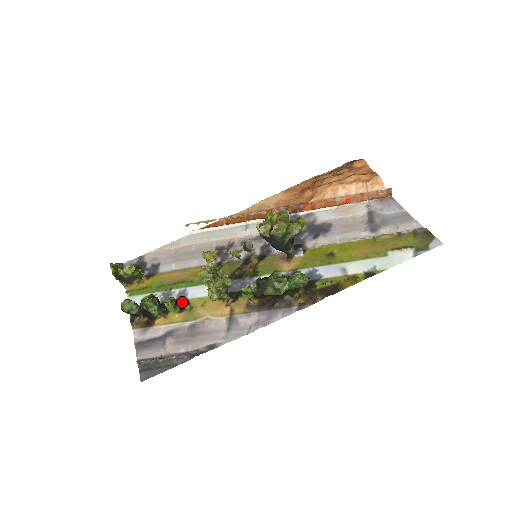
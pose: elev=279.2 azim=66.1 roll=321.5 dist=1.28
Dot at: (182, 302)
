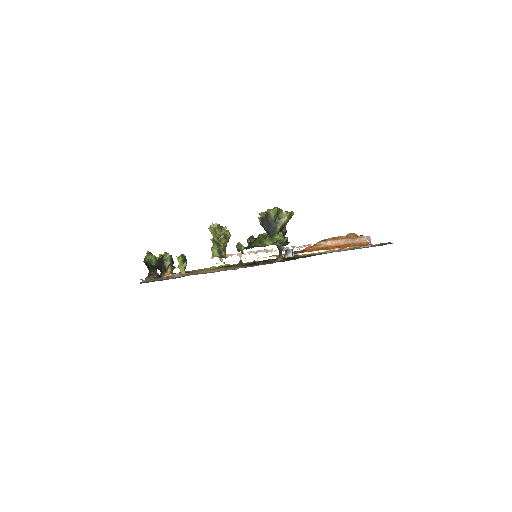
Dot at: (190, 271)
